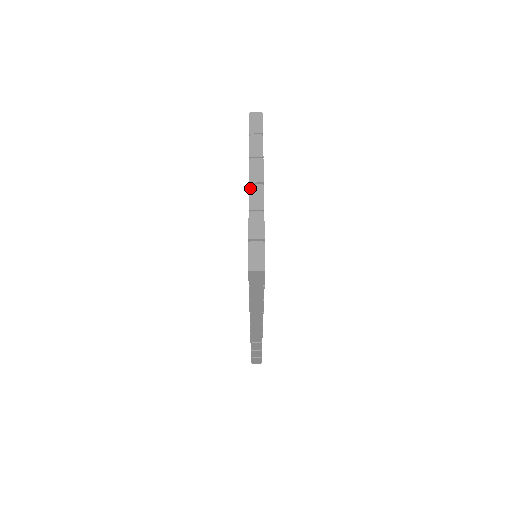
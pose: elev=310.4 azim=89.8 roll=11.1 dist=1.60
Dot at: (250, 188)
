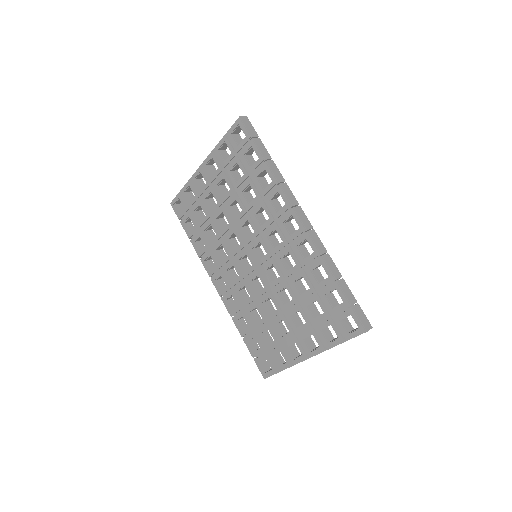
Dot at: (203, 162)
